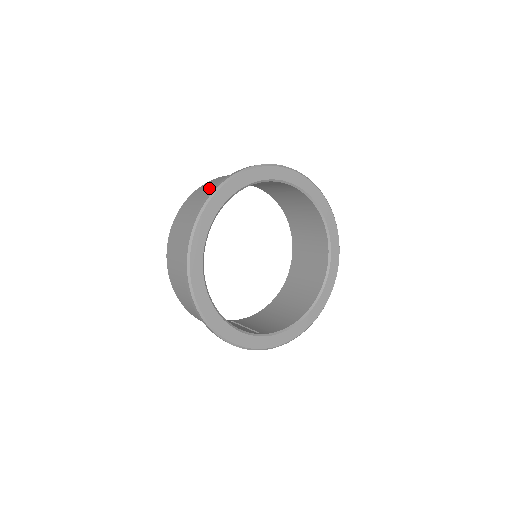
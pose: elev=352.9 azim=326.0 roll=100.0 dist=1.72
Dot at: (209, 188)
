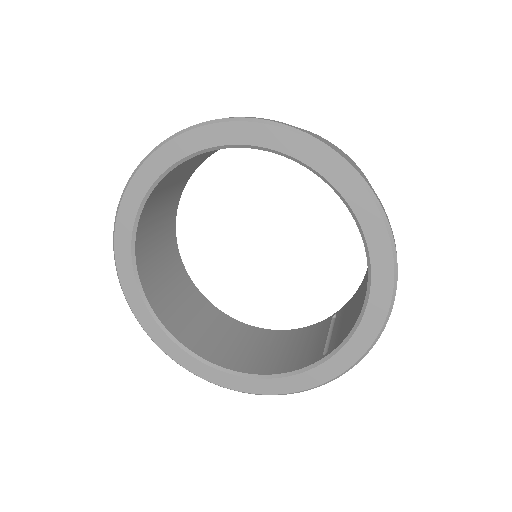
Dot at: occluded
